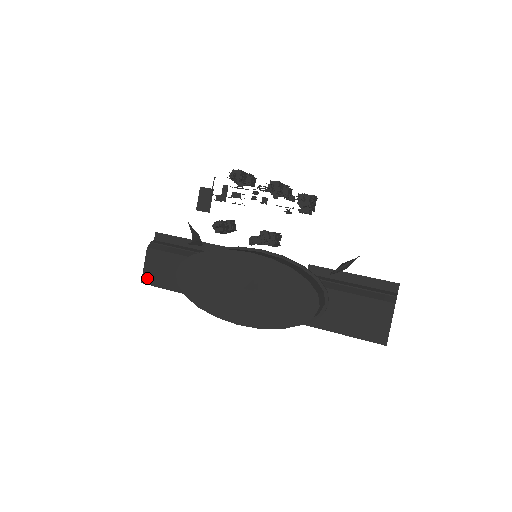
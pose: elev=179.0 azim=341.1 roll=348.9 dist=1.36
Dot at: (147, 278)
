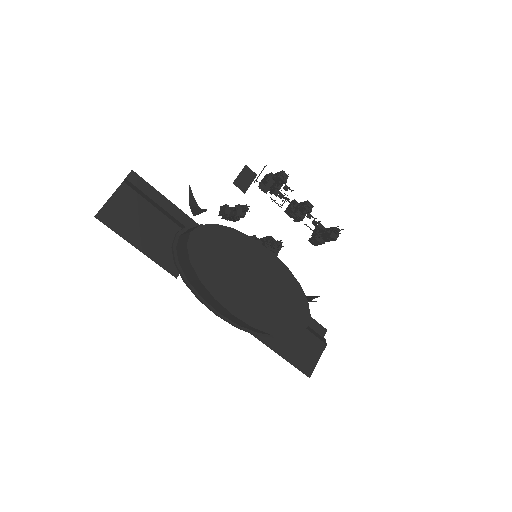
Dot at: (106, 215)
